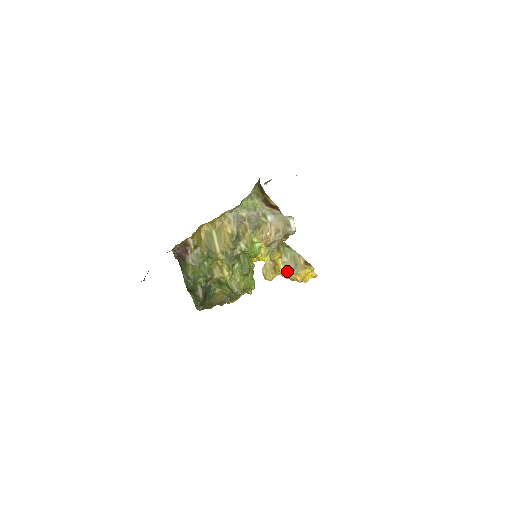
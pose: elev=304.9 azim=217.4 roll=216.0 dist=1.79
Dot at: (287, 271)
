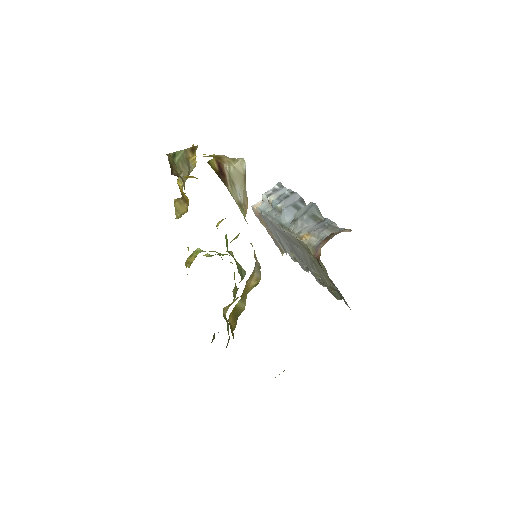
Dot at: occluded
